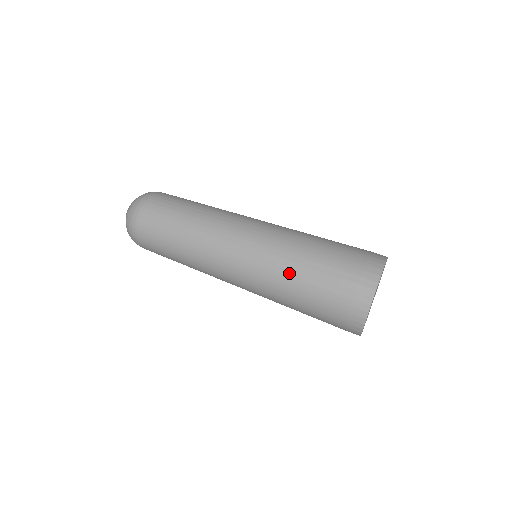
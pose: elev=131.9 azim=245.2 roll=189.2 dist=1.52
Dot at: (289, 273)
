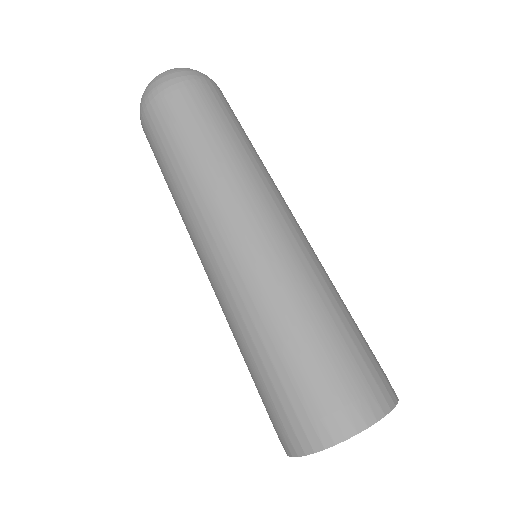
Dot at: (245, 334)
